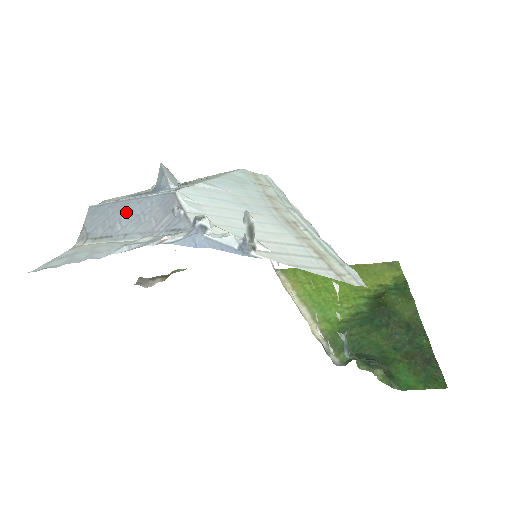
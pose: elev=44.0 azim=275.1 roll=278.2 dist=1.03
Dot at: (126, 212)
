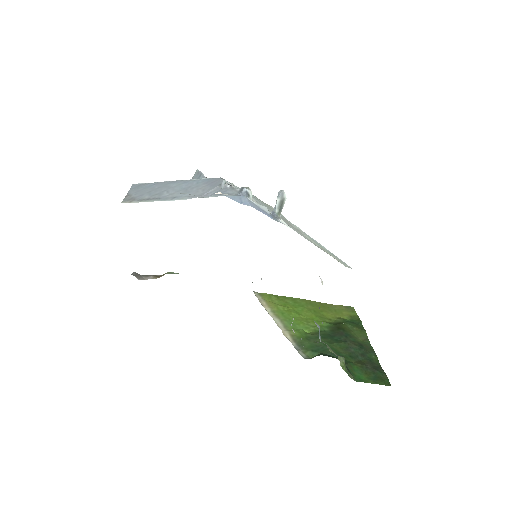
Dot at: (173, 187)
